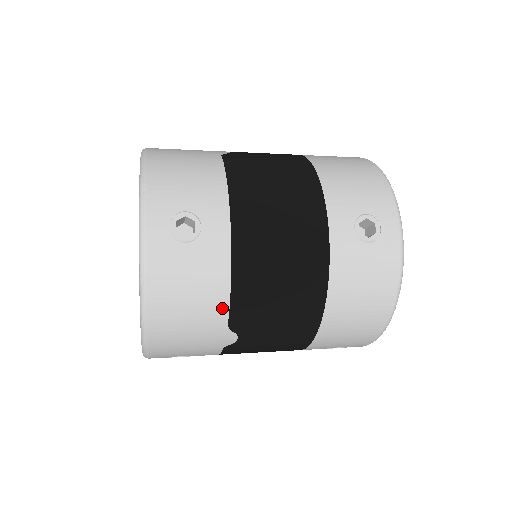
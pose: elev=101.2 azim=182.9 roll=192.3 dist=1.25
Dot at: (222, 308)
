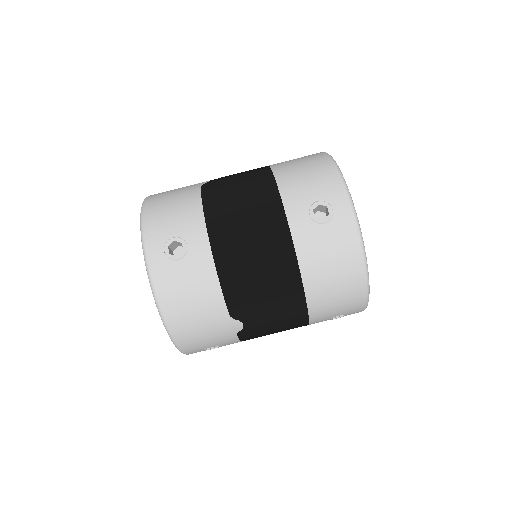
Dot at: (219, 303)
